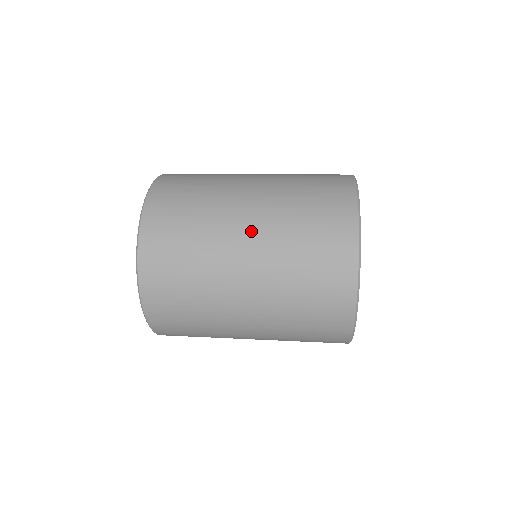
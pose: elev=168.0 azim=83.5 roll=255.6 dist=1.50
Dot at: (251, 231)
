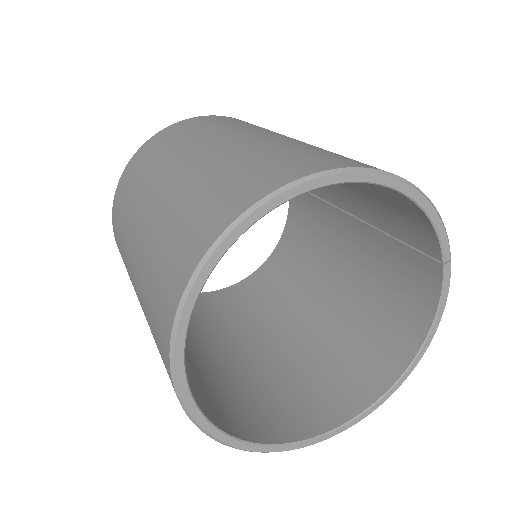
Dot at: (250, 136)
